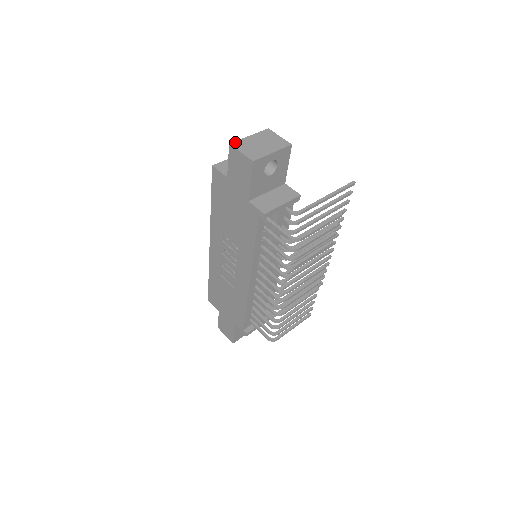
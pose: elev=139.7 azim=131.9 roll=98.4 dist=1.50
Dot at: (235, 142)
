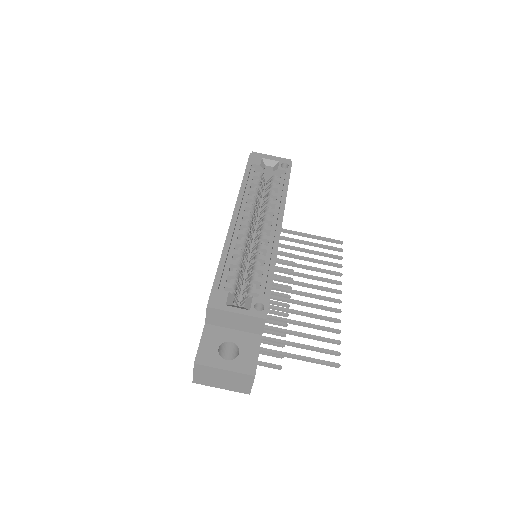
Dot at: (201, 366)
